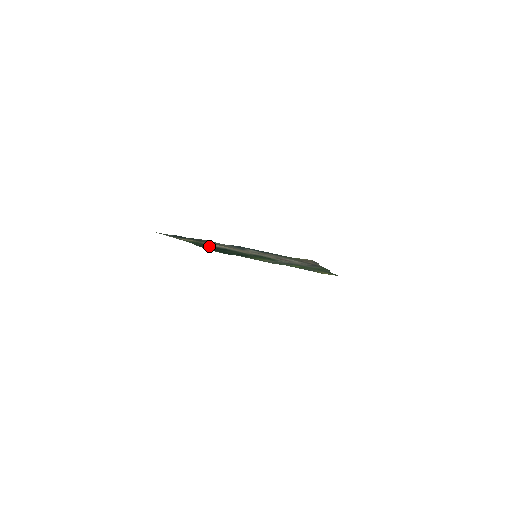
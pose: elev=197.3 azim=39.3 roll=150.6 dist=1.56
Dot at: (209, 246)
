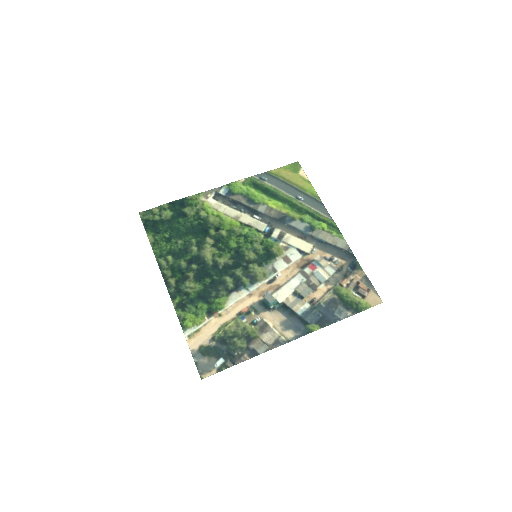
Dot at: (213, 296)
